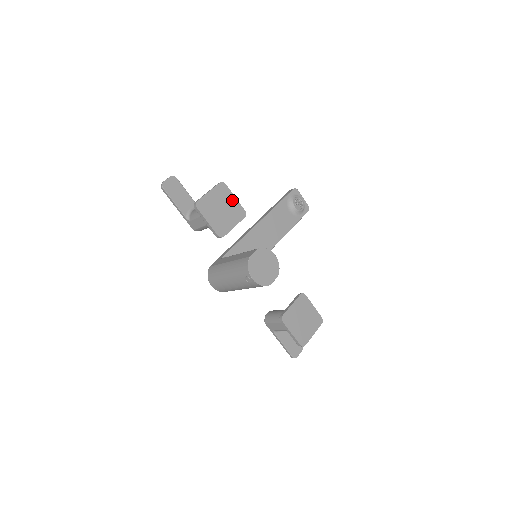
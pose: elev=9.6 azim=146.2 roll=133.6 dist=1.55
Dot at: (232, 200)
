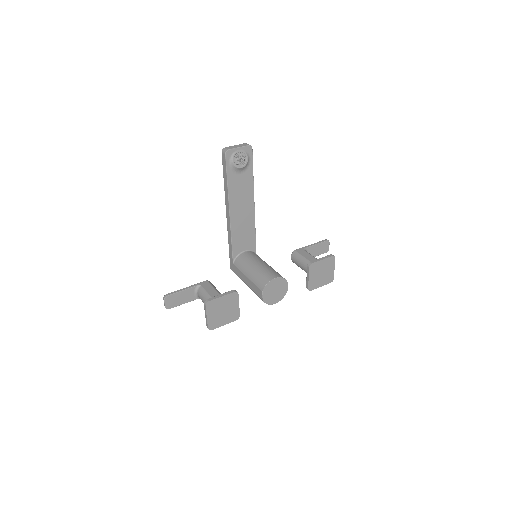
Dot at: (222, 300)
